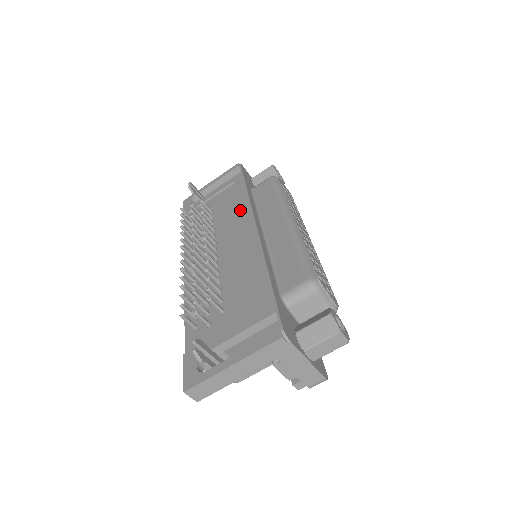
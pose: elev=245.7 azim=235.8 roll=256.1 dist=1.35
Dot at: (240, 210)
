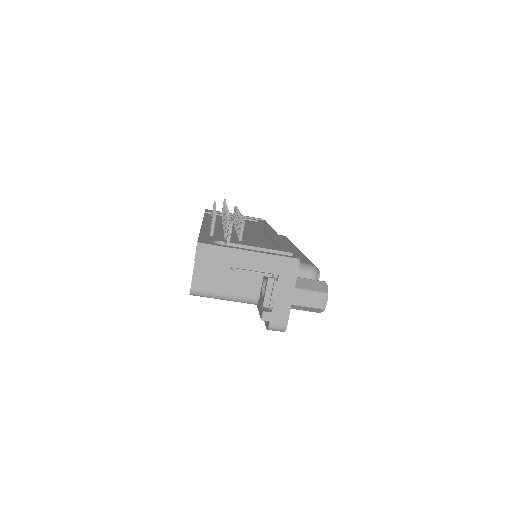
Dot at: (263, 227)
